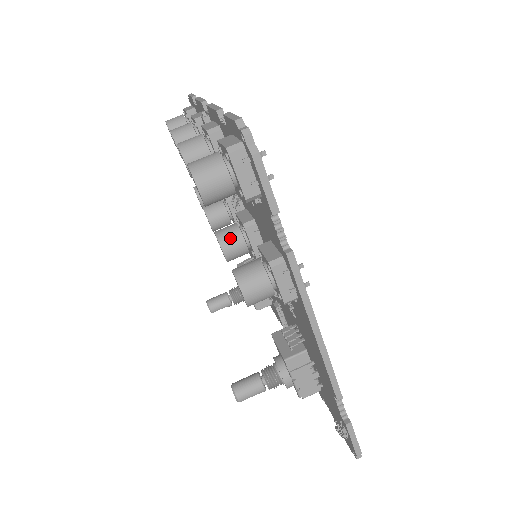
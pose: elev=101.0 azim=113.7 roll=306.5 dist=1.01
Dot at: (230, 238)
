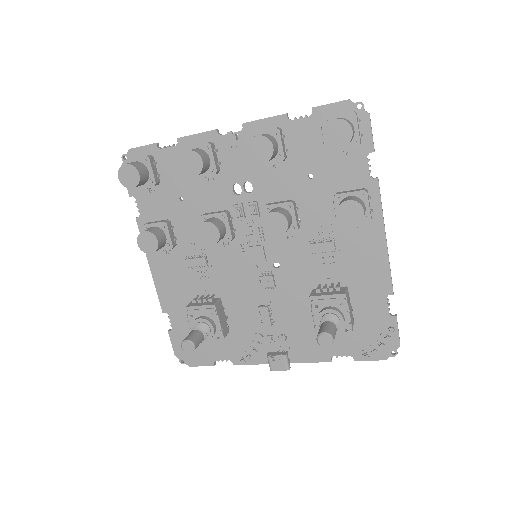
Dot at: (285, 213)
